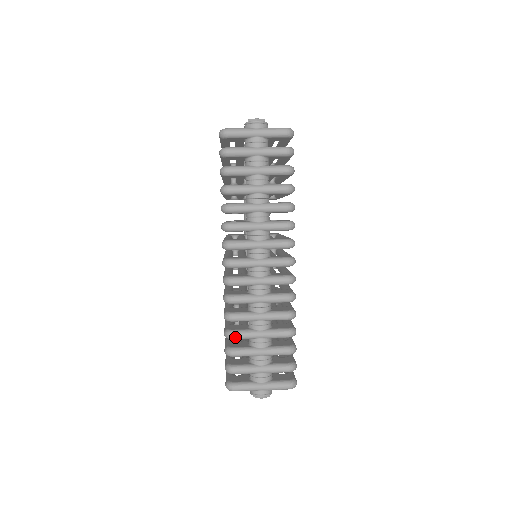
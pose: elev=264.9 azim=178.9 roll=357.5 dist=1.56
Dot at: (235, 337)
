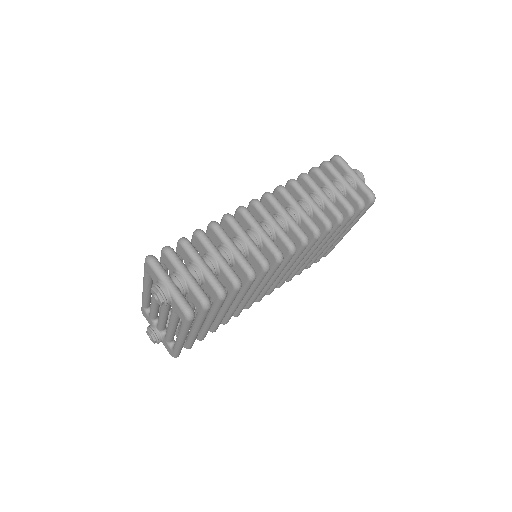
Dot at: (201, 236)
